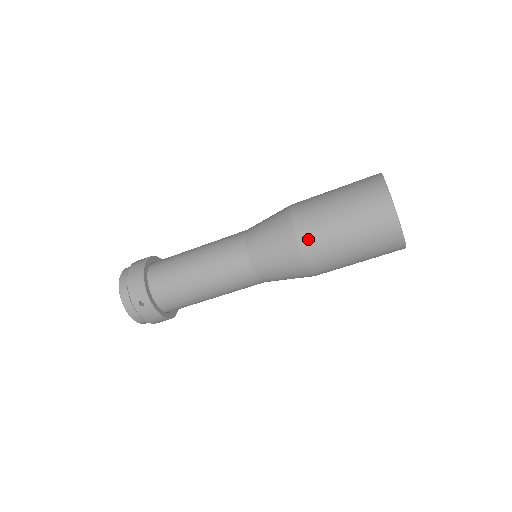
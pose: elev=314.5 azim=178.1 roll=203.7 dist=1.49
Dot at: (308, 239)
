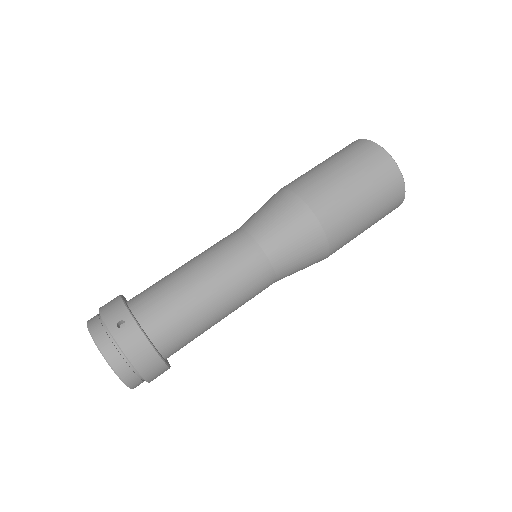
Dot at: (306, 189)
